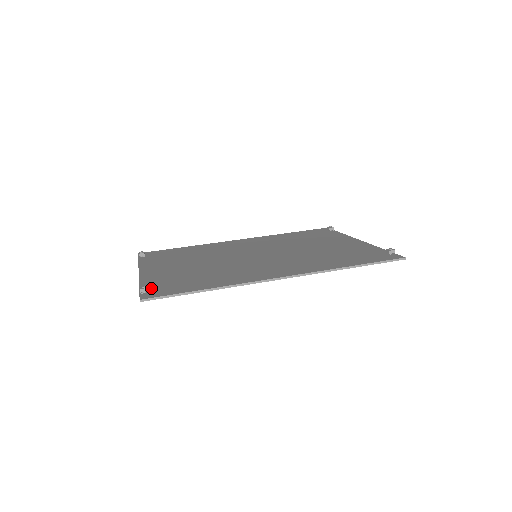
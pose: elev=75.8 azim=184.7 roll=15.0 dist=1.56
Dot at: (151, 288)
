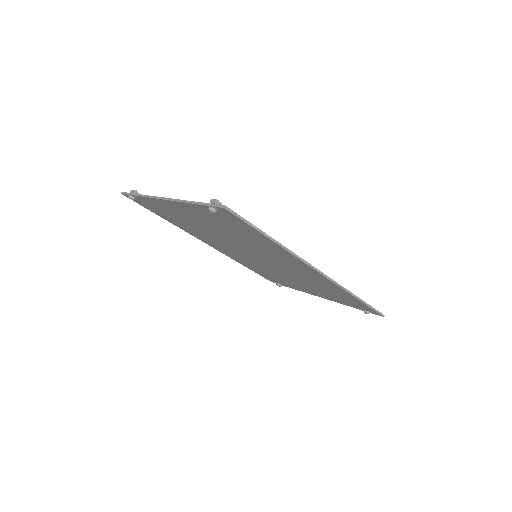
Dot at: occluded
